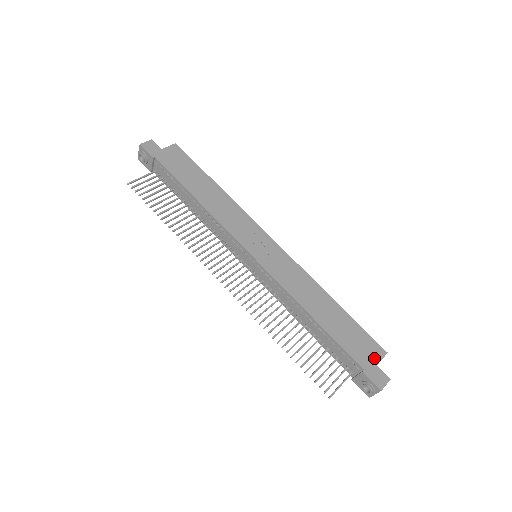
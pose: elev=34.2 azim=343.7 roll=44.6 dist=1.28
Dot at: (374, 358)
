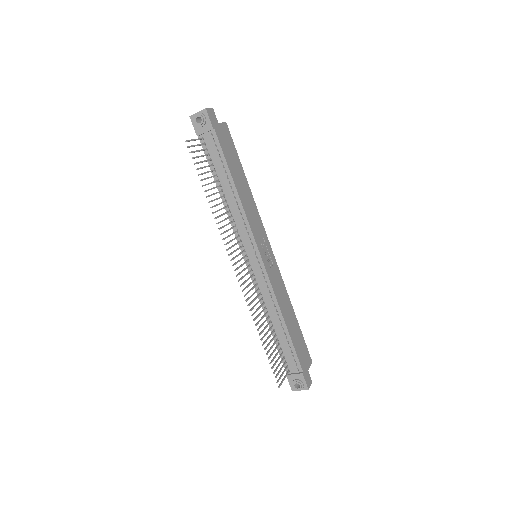
Dot at: (307, 364)
